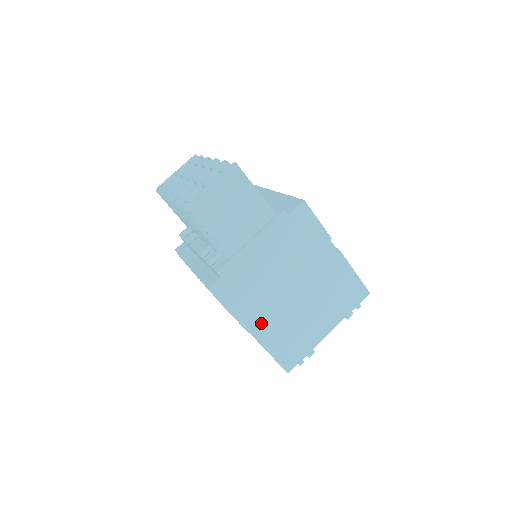
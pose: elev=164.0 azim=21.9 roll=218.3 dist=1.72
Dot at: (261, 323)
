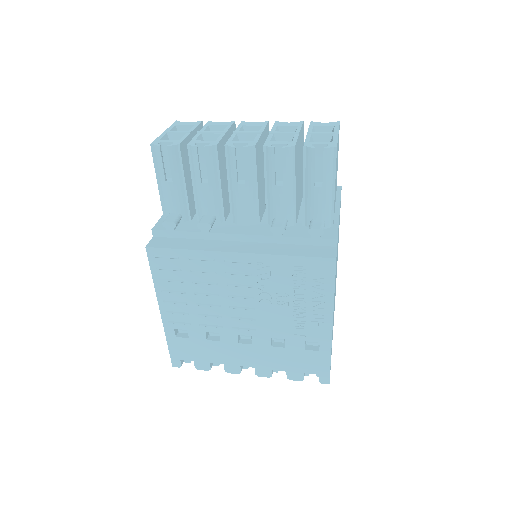
Dot at: (333, 315)
